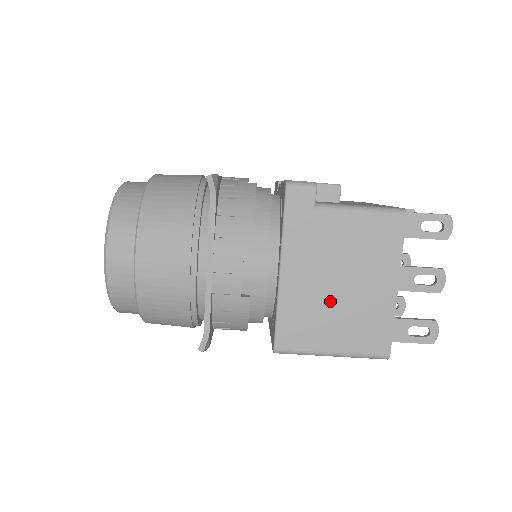
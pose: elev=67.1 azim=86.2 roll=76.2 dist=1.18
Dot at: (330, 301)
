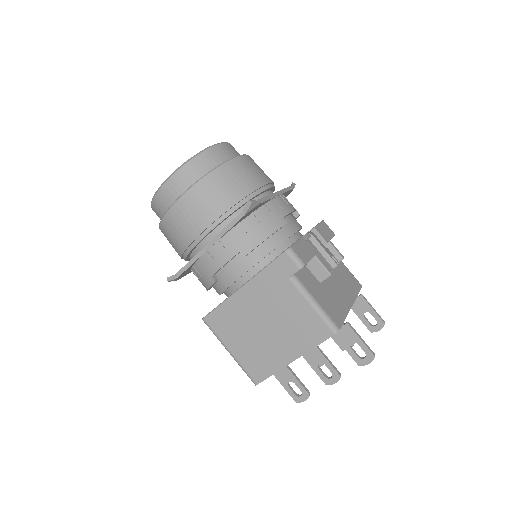
Dot at: (252, 328)
